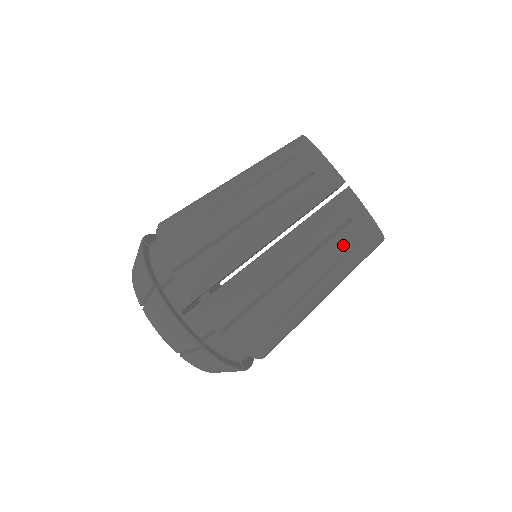
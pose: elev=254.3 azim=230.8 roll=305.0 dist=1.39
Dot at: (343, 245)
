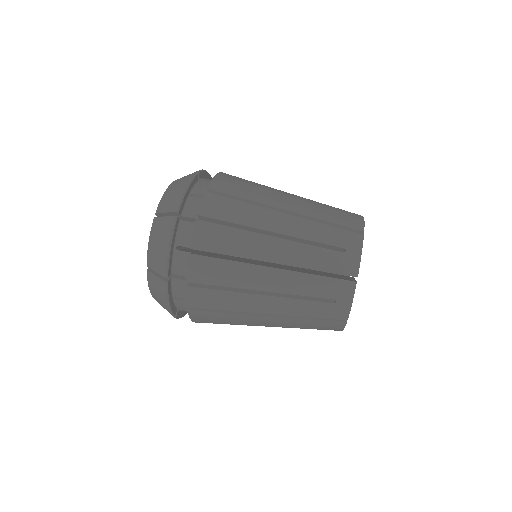
Dot at: (325, 261)
